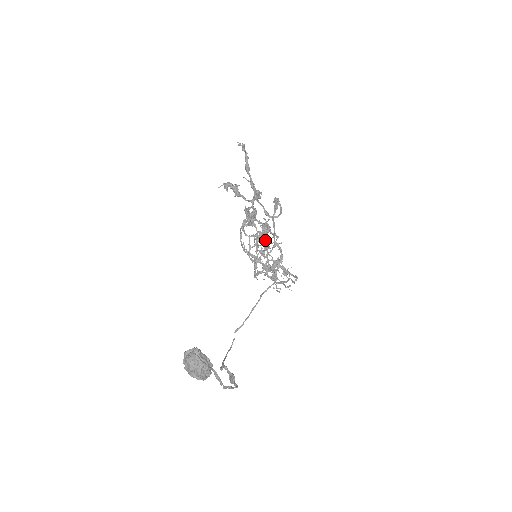
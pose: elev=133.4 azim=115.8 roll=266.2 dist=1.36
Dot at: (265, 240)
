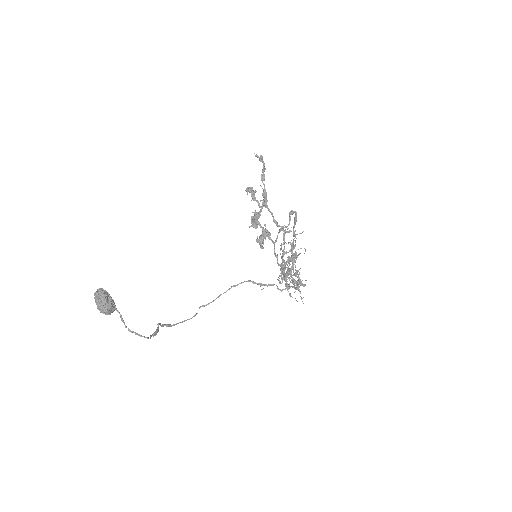
Dot at: (260, 243)
